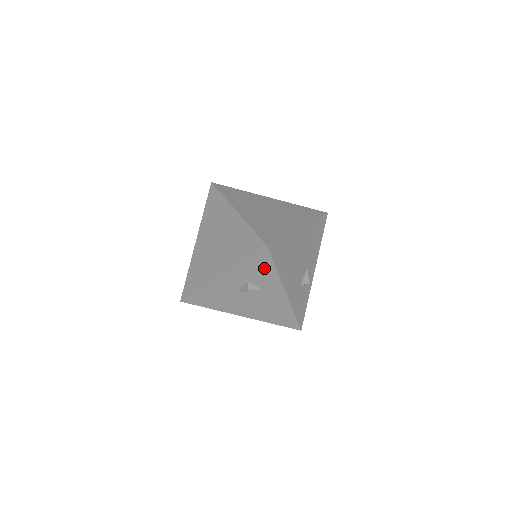
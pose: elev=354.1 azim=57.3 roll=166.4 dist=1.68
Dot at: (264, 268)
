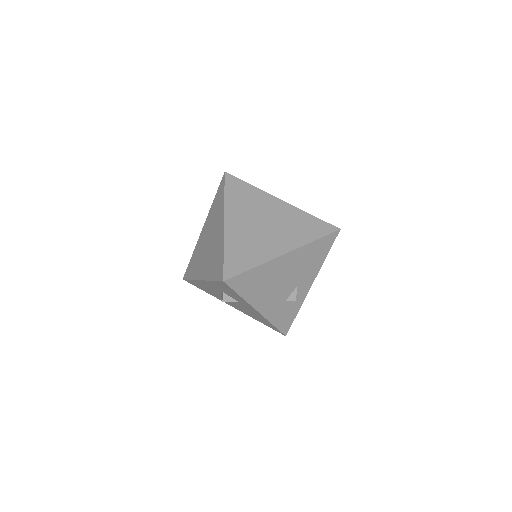
Dot at: (231, 292)
